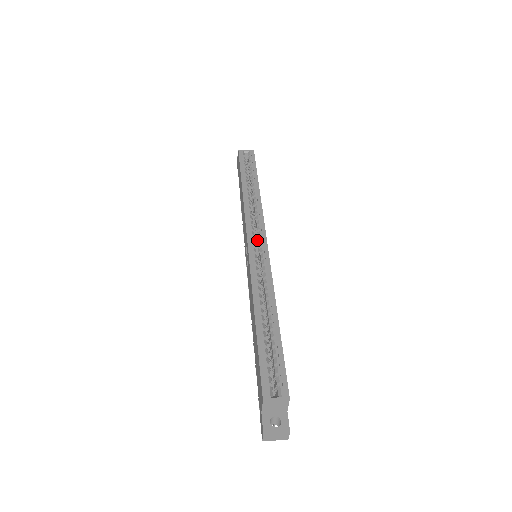
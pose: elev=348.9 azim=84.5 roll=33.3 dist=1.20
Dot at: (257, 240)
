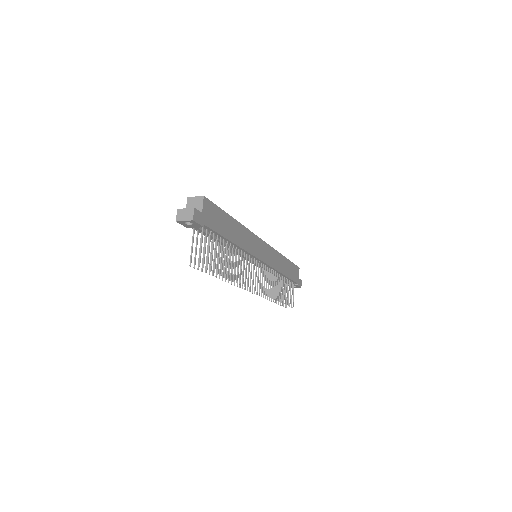
Dot at: occluded
